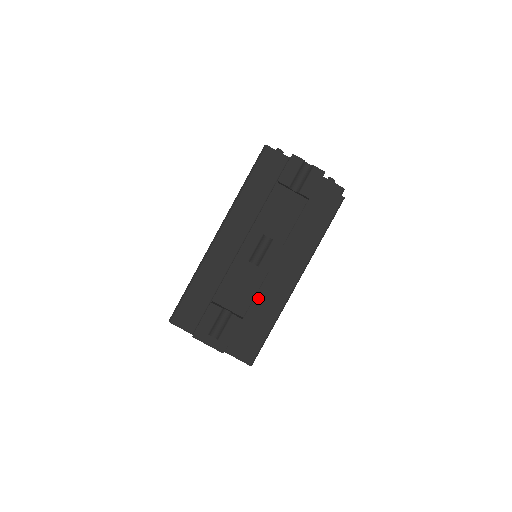
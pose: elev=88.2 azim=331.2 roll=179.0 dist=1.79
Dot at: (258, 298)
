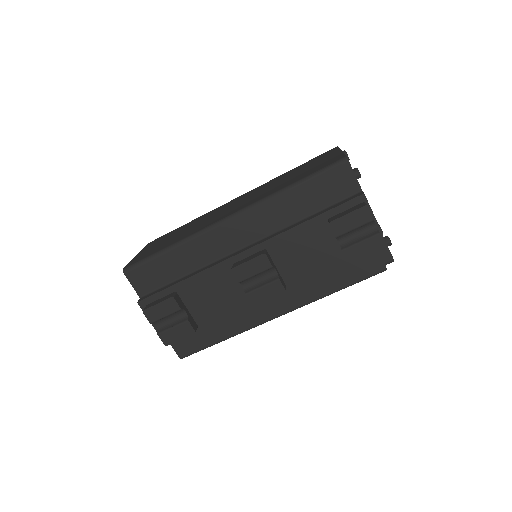
Dot at: (228, 306)
